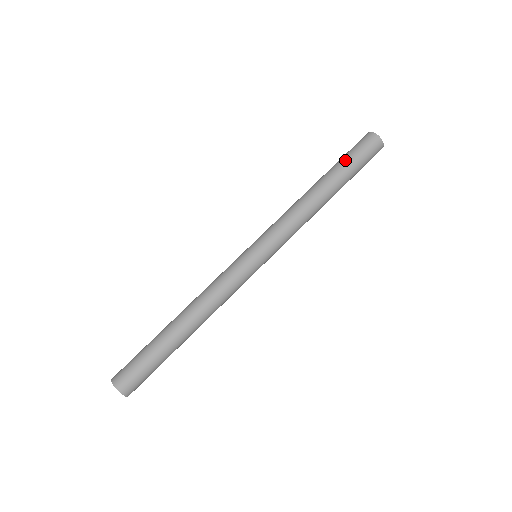
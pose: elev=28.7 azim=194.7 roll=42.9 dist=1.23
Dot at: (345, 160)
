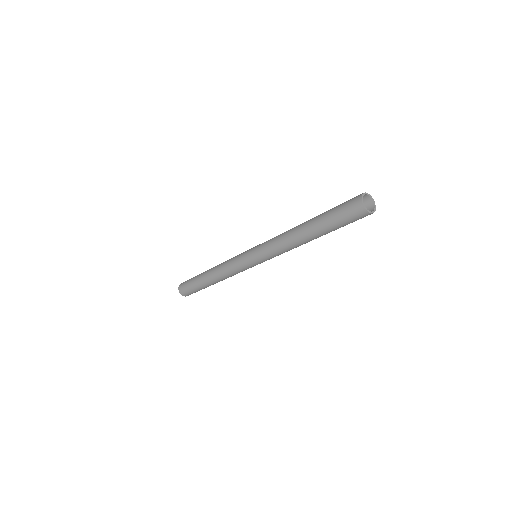
Dot at: (329, 221)
